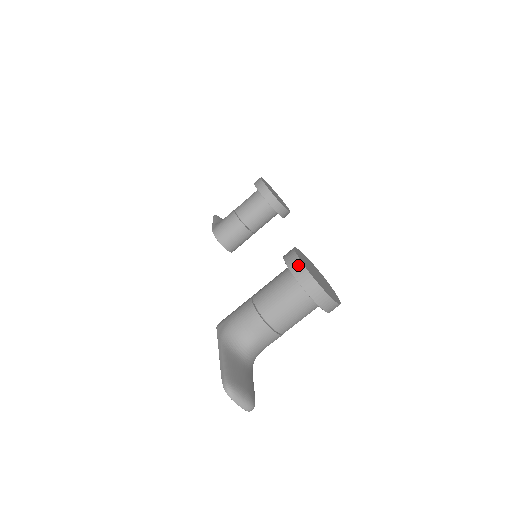
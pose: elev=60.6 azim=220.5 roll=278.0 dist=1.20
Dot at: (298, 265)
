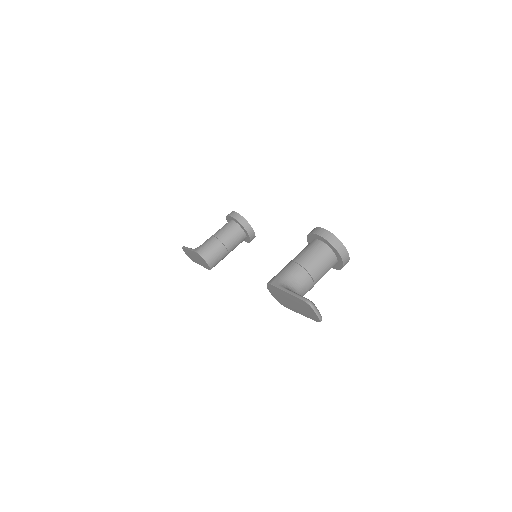
Dot at: (327, 233)
